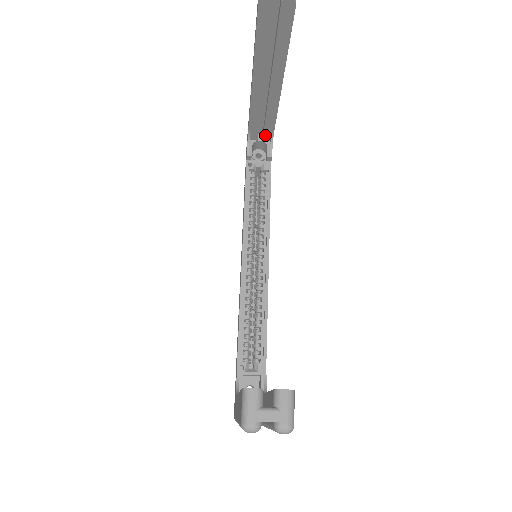
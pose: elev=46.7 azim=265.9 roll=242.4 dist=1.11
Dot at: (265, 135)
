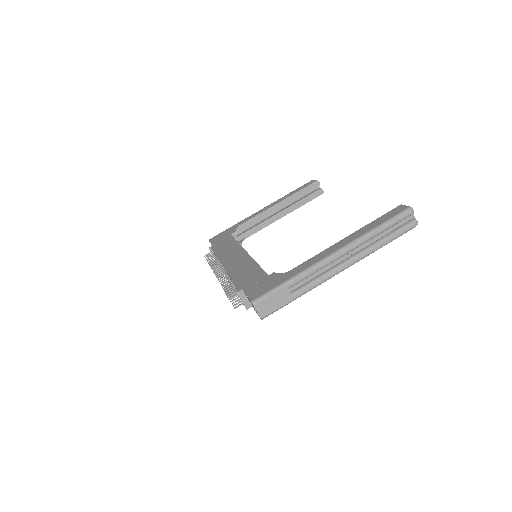
Dot at: (242, 235)
